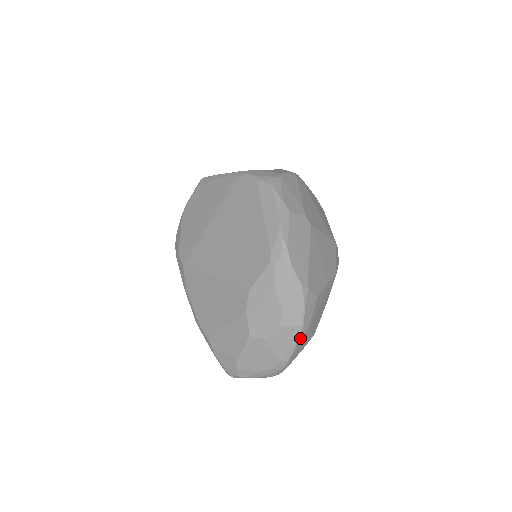
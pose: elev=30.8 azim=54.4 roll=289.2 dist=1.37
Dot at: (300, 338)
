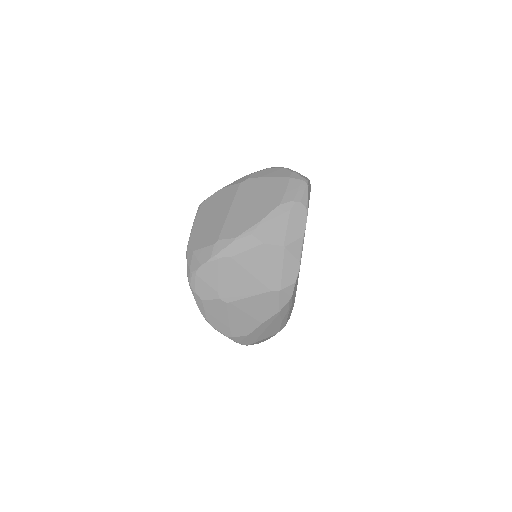
Dot at: (251, 344)
